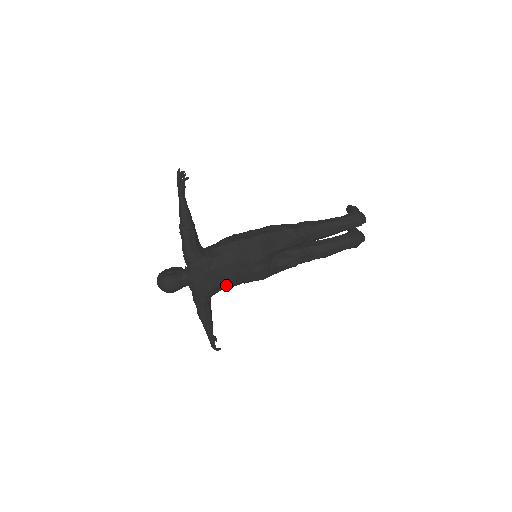
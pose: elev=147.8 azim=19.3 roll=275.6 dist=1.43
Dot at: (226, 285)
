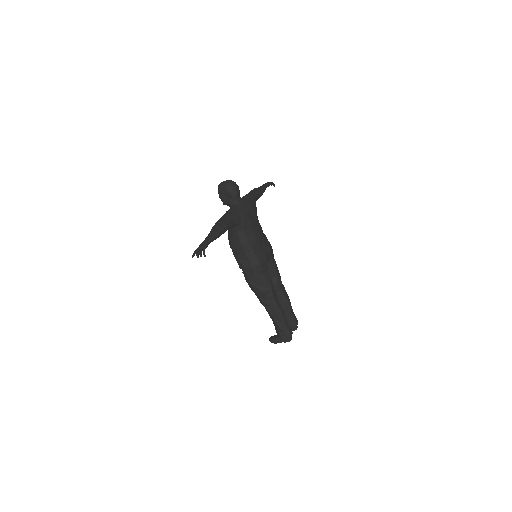
Dot at: (249, 232)
